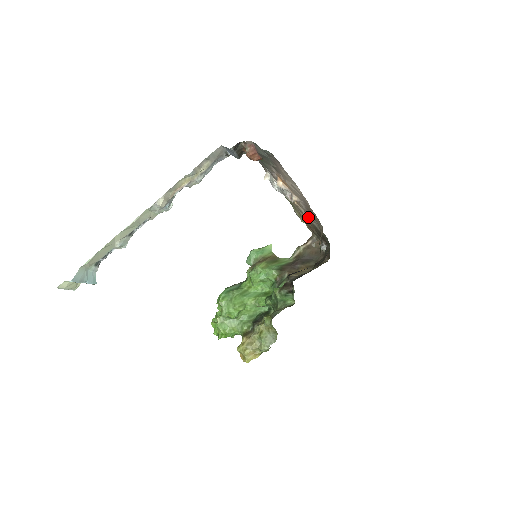
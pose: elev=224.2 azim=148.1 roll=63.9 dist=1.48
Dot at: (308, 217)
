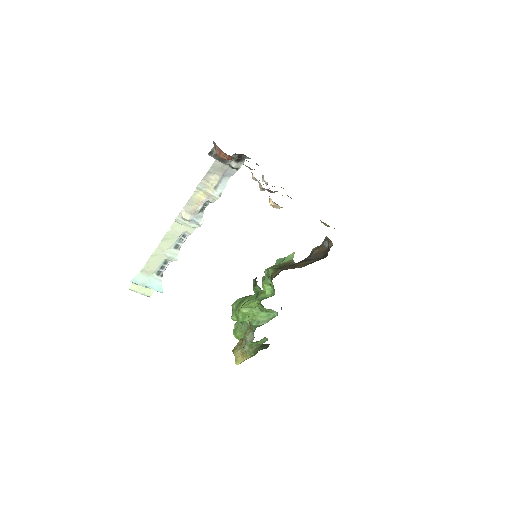
Dot at: (270, 201)
